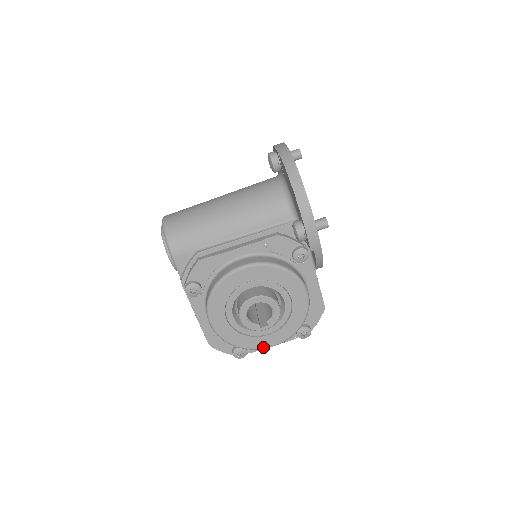
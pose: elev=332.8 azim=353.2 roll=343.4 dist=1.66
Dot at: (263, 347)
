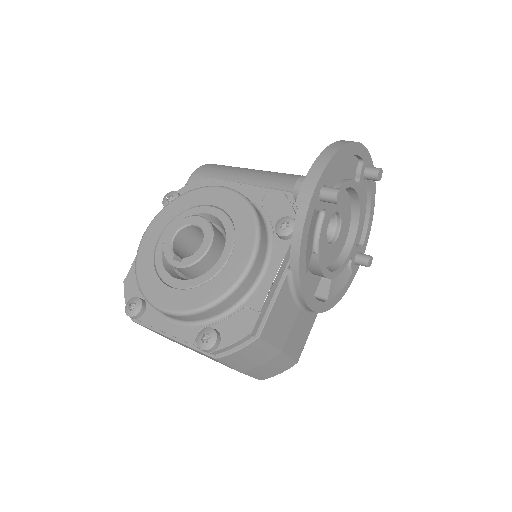
Dot at: (154, 301)
